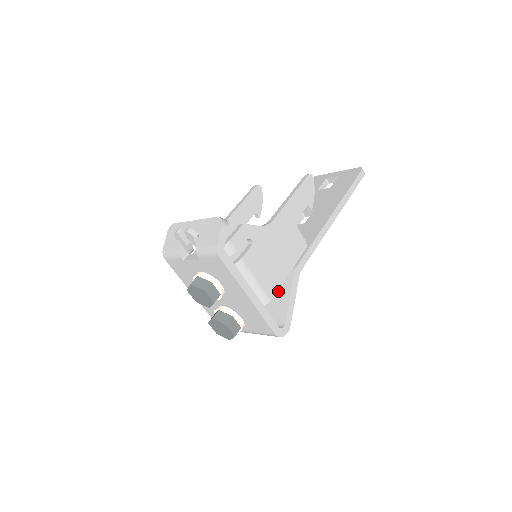
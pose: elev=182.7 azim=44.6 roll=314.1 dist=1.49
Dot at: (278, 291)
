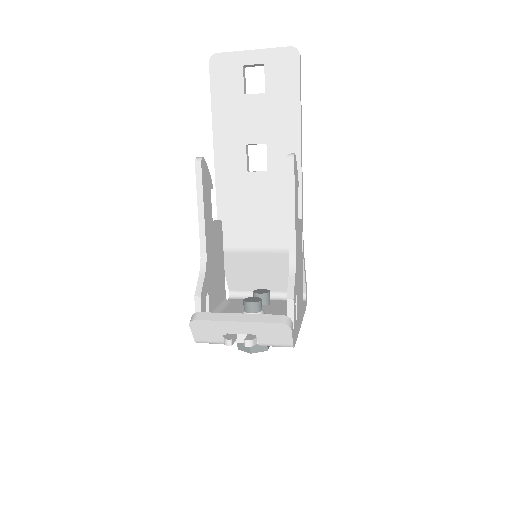
Dot at: (287, 269)
